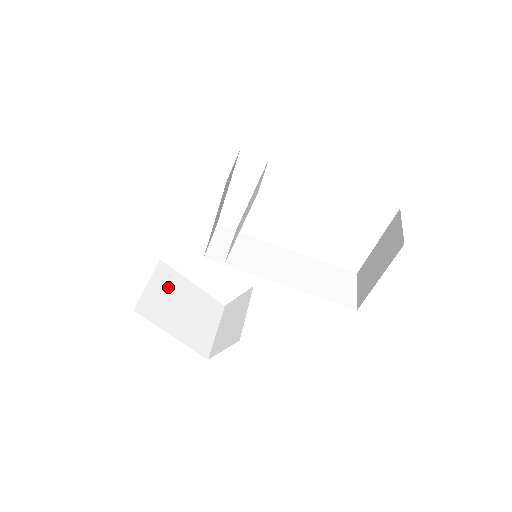
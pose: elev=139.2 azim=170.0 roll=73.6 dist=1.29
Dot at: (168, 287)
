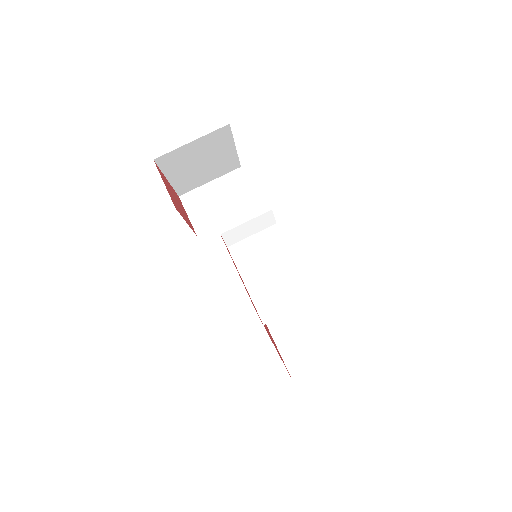
Dot at: (208, 147)
